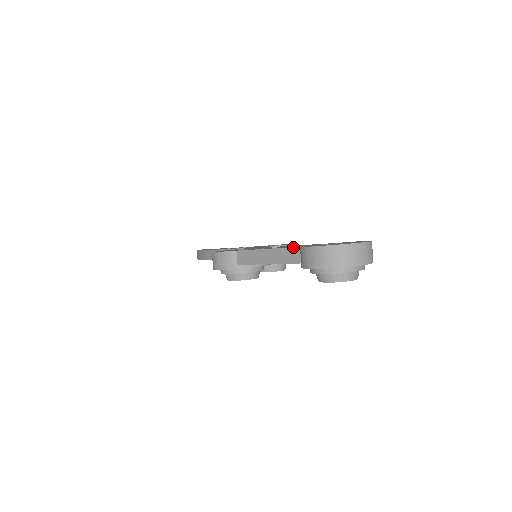
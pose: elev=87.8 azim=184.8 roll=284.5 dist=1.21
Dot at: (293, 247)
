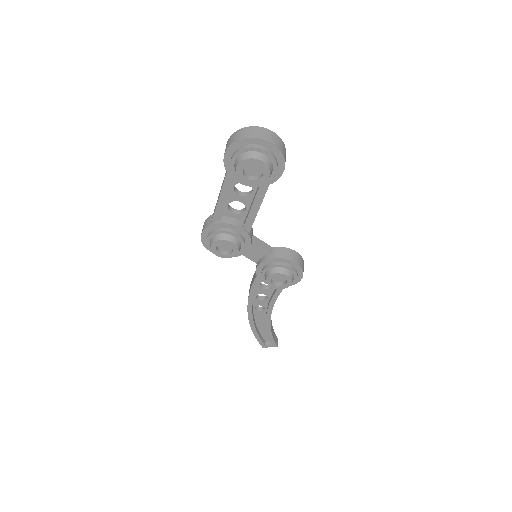
Dot at: occluded
